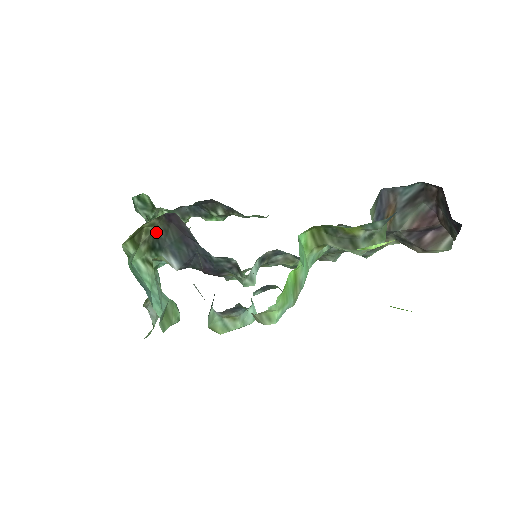
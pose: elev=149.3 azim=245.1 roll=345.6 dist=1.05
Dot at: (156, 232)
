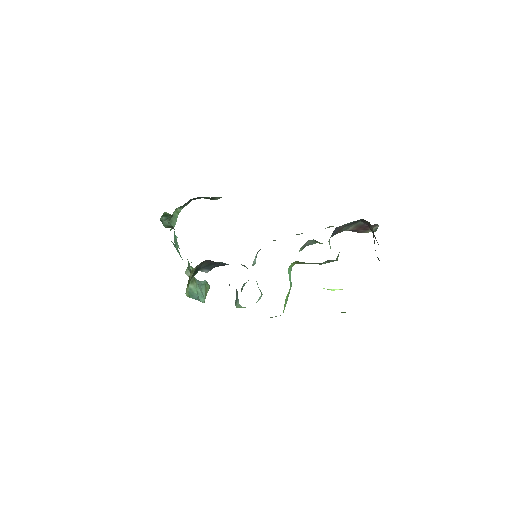
Dot at: (196, 267)
